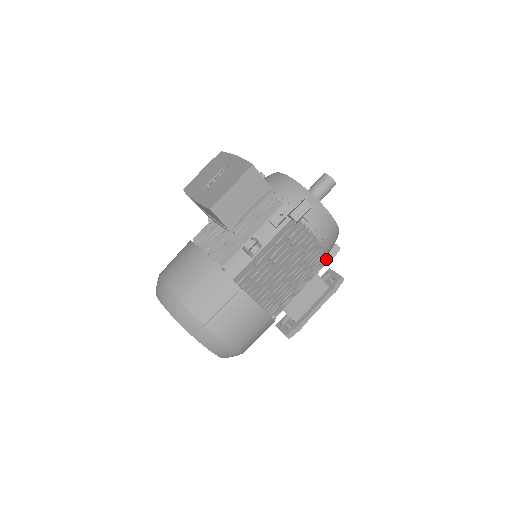
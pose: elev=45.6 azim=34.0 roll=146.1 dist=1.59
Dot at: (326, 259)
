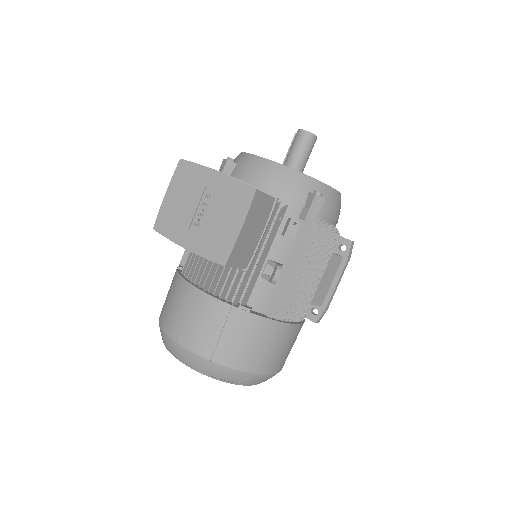
Dot at: occluded
